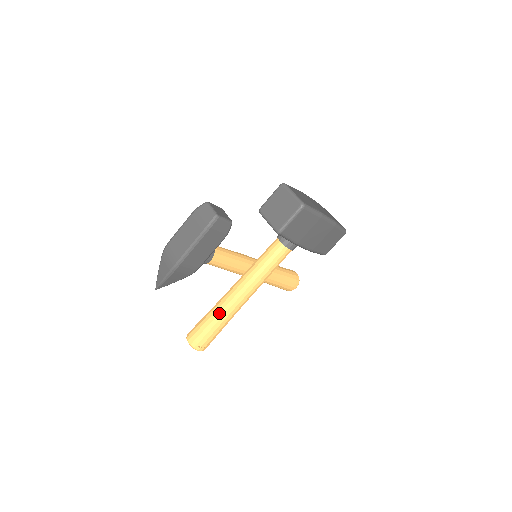
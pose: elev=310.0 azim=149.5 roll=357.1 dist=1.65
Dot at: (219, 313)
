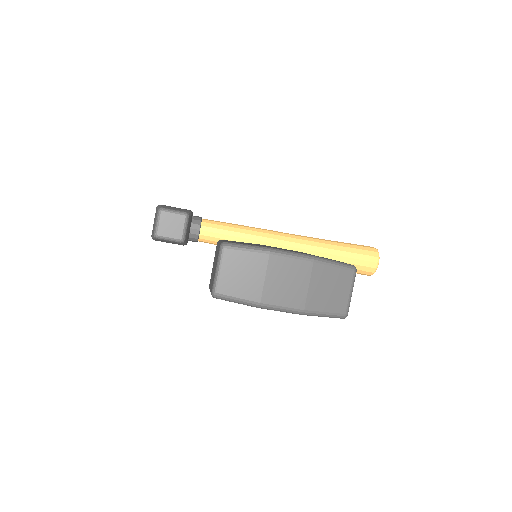
Dot at: occluded
